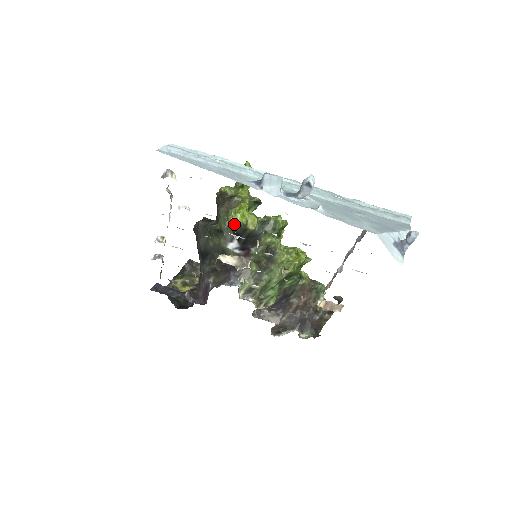
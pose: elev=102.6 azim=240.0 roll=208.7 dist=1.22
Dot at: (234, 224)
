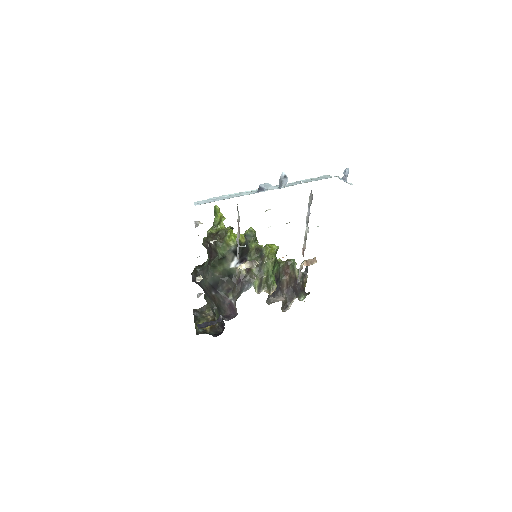
Dot at: (233, 244)
